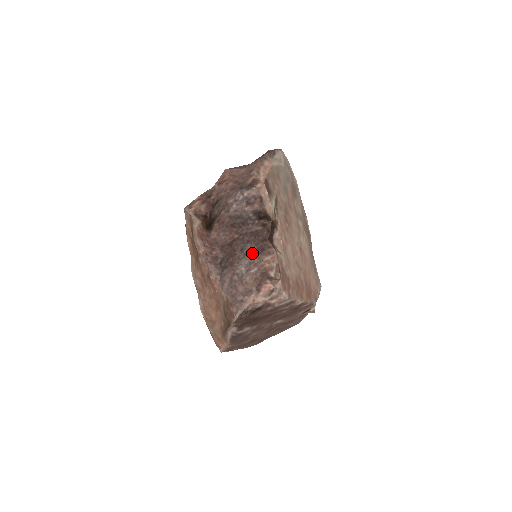
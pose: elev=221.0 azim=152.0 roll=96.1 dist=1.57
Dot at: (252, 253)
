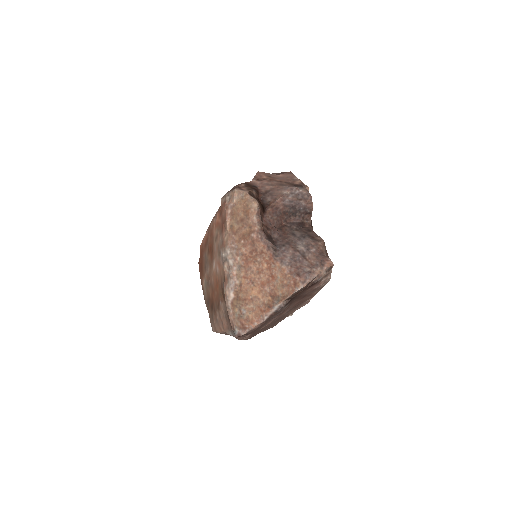
Dot at: (306, 238)
